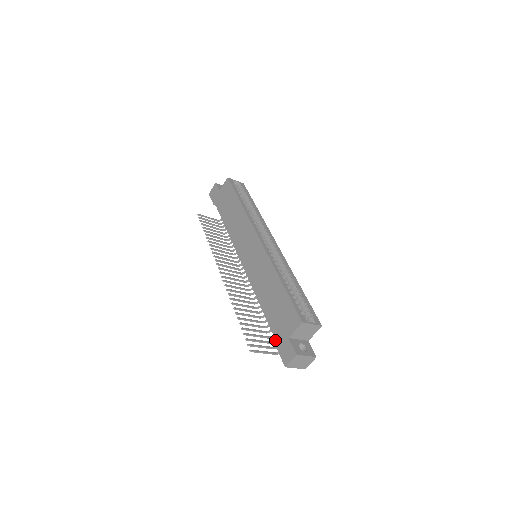
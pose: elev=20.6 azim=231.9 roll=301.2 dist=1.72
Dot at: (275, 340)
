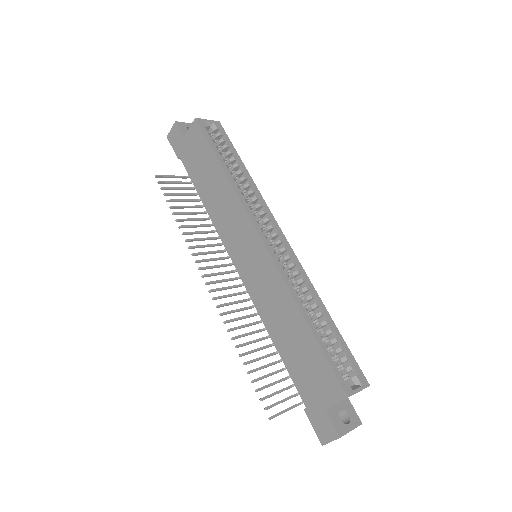
Dot at: occluded
